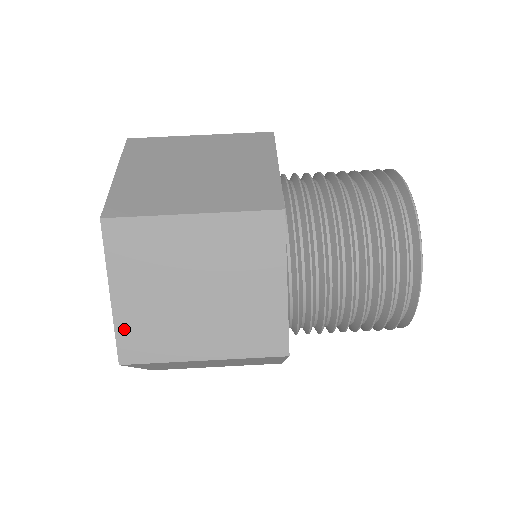
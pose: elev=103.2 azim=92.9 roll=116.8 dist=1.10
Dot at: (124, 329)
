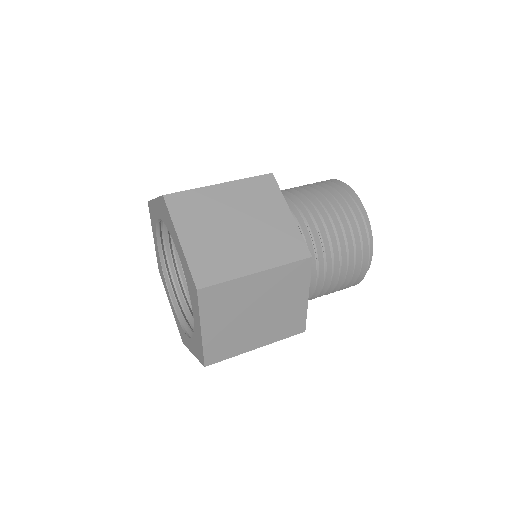
Dot at: occluded
